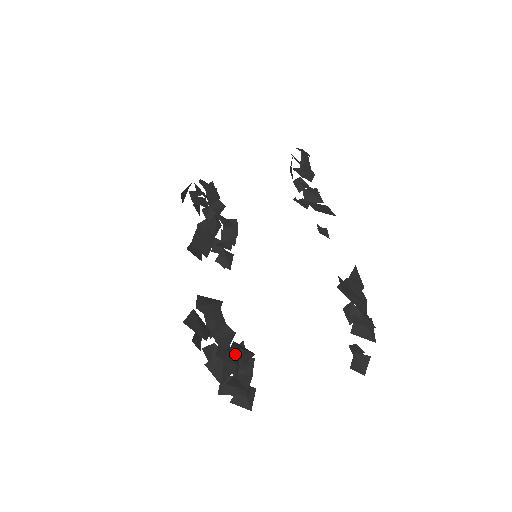
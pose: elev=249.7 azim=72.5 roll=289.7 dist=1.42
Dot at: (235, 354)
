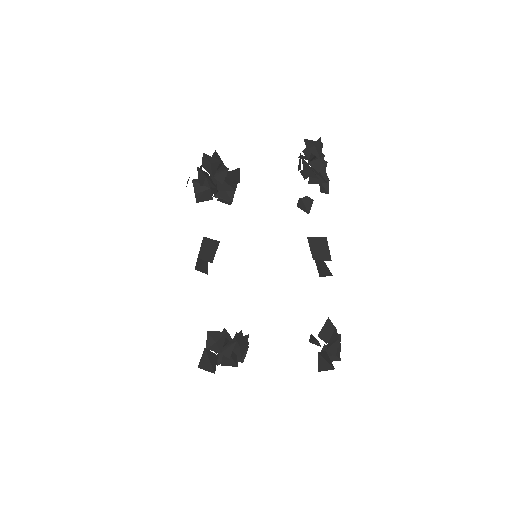
Dot at: (235, 354)
